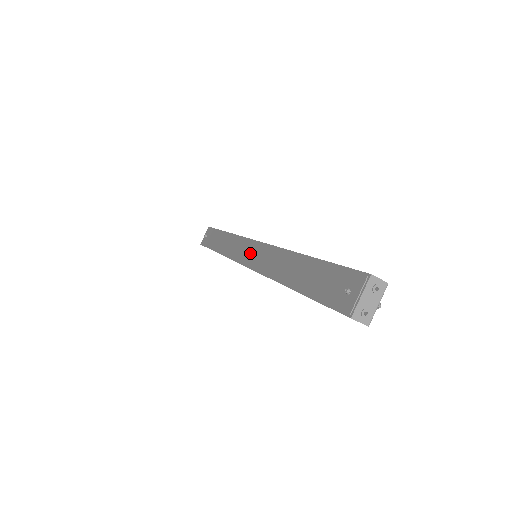
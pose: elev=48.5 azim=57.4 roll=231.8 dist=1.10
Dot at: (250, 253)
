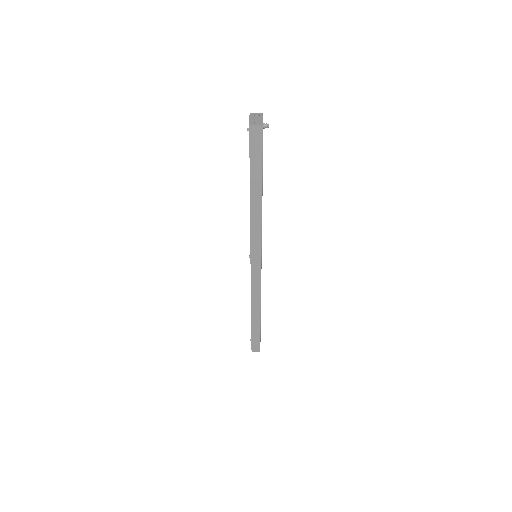
Dot at: occluded
